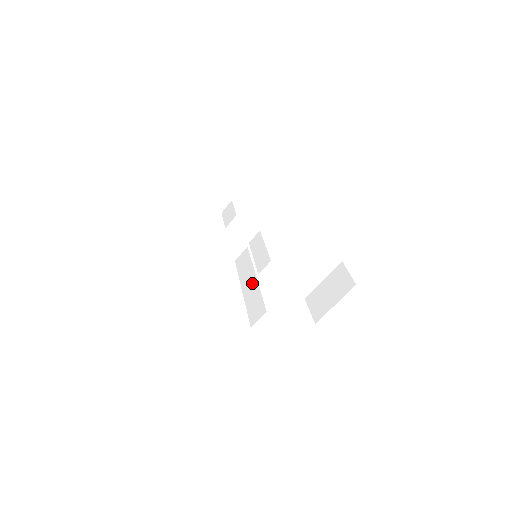
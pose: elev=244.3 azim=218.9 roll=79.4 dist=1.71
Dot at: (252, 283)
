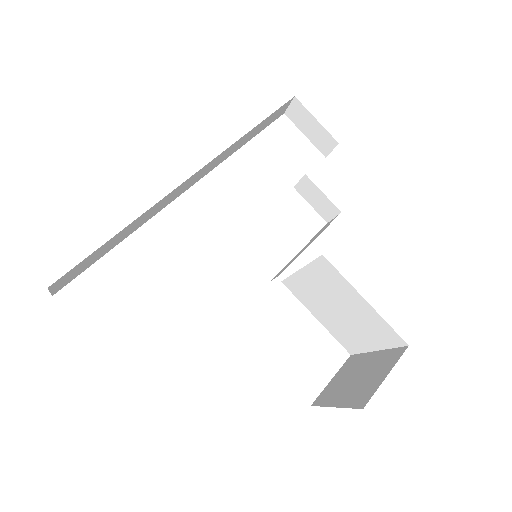
Dot at: occluded
